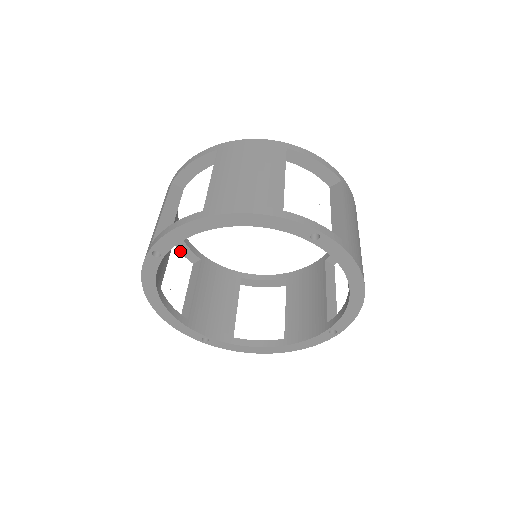
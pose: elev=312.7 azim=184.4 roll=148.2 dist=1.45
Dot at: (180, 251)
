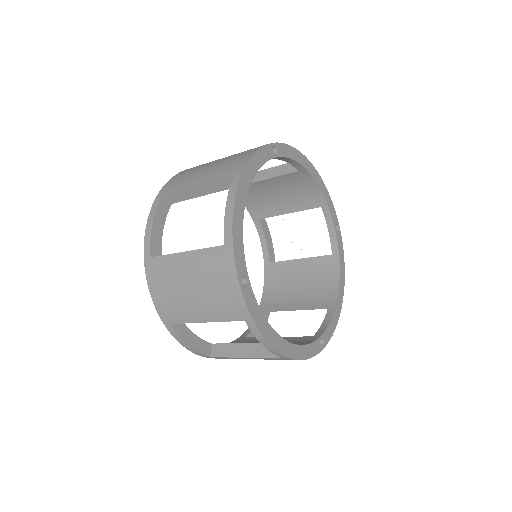
Dot at: (152, 230)
